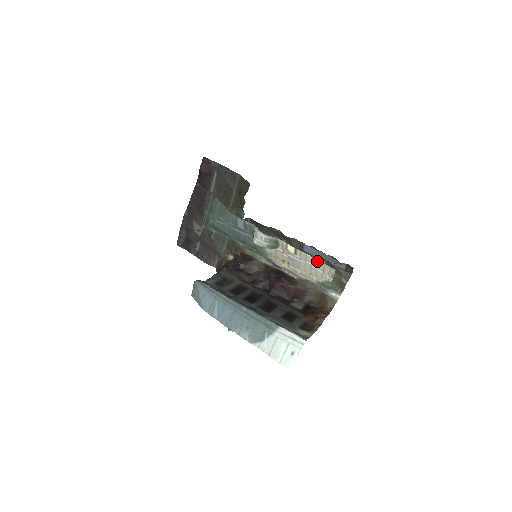
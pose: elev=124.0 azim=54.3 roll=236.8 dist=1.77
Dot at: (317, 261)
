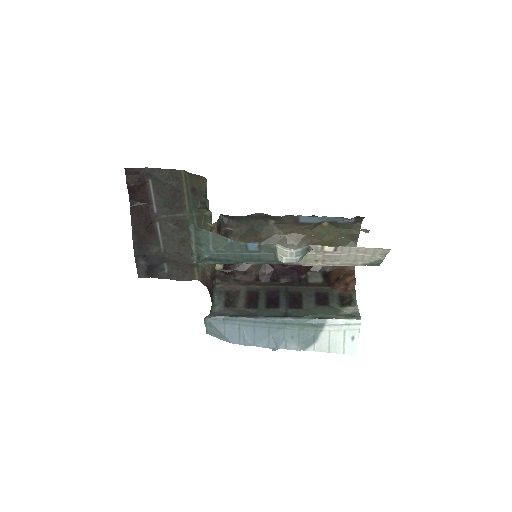
Dot at: (365, 249)
